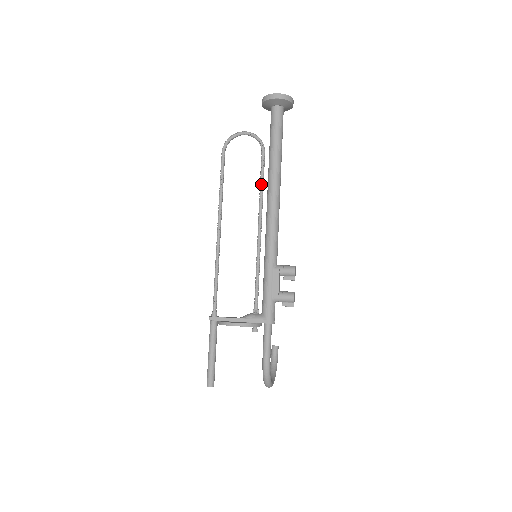
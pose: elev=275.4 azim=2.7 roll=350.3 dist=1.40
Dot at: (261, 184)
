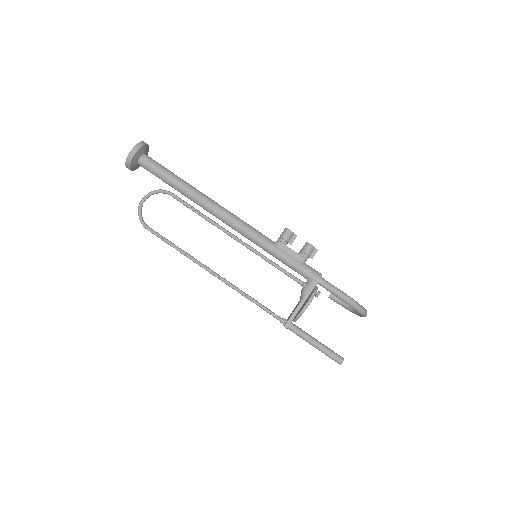
Dot at: (198, 213)
